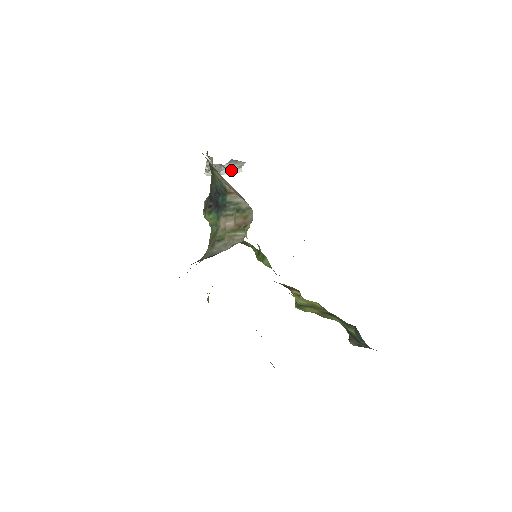
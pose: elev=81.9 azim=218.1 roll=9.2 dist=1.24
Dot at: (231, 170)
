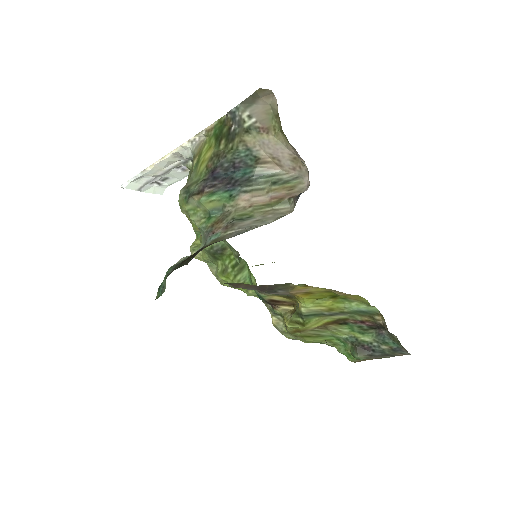
Dot at: (154, 188)
